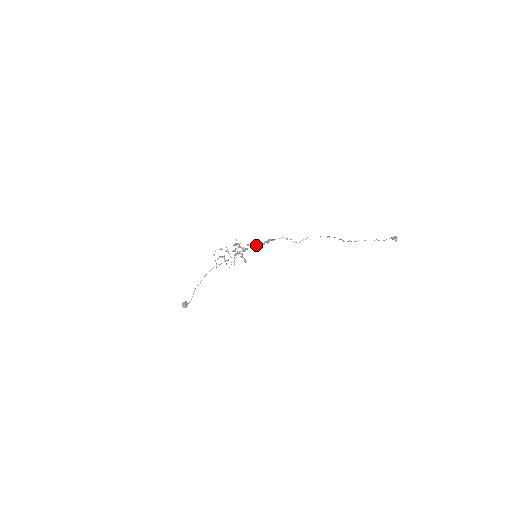
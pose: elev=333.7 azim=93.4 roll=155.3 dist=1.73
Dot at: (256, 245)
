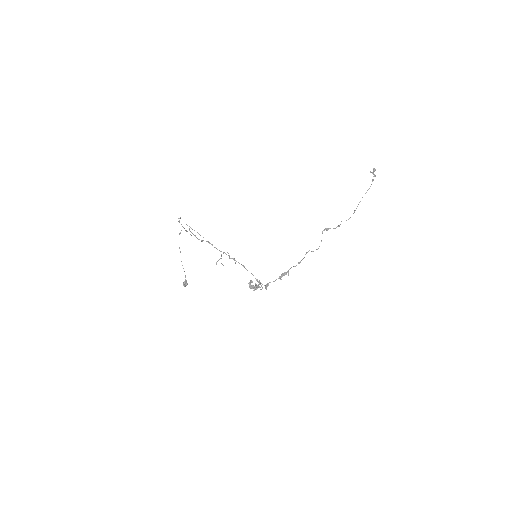
Dot at: occluded
